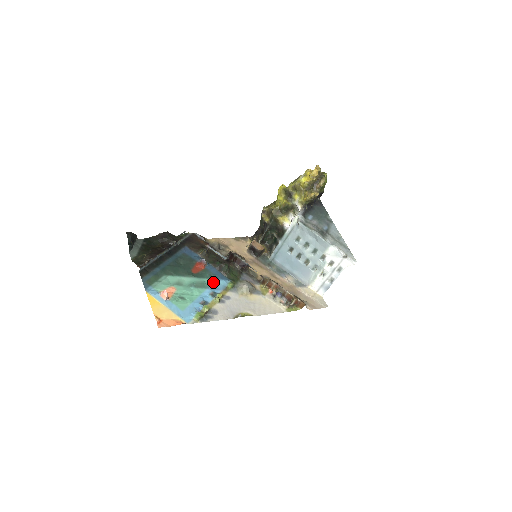
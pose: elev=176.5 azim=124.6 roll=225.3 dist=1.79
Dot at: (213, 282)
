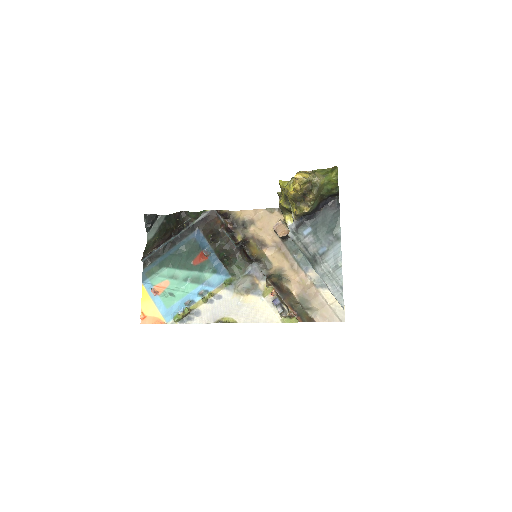
Dot at: (210, 277)
